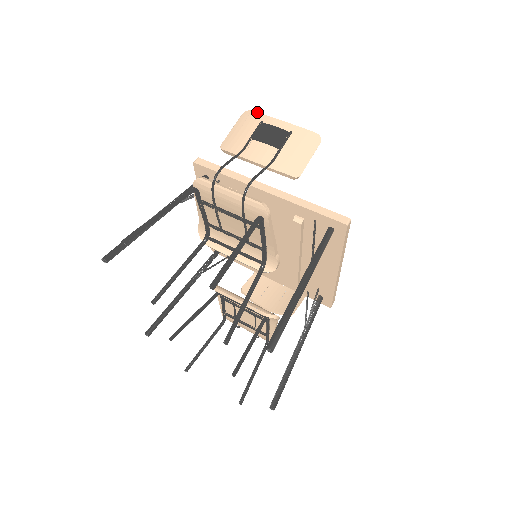
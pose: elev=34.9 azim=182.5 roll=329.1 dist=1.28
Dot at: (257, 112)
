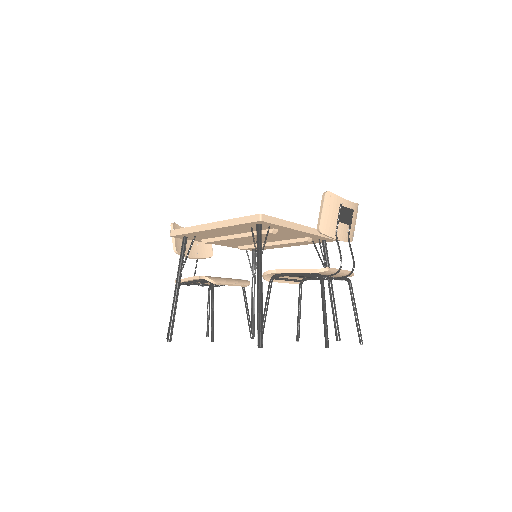
Dot at: occluded
